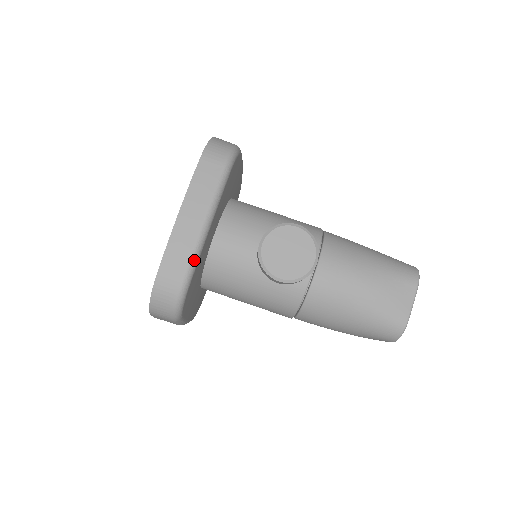
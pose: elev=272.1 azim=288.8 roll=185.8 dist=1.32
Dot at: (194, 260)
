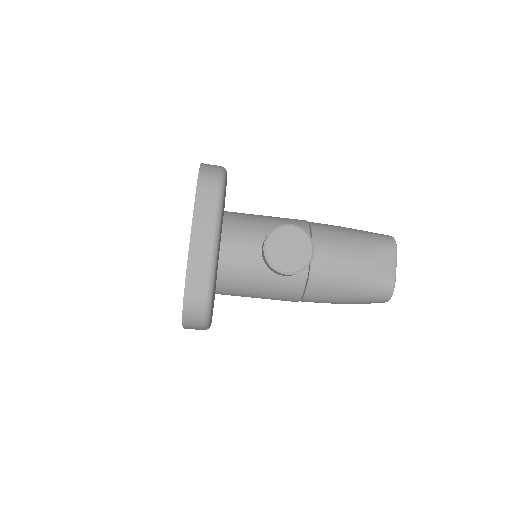
Dot at: (212, 273)
